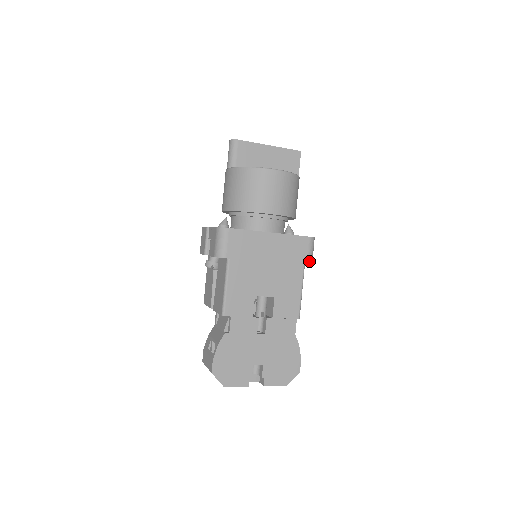
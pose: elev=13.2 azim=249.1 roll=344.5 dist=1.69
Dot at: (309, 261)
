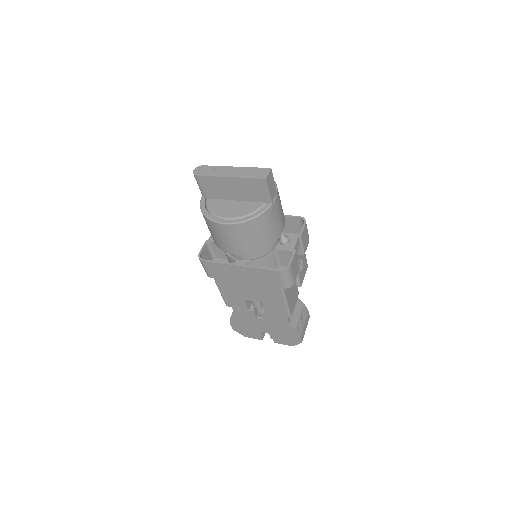
Dot at: (285, 286)
